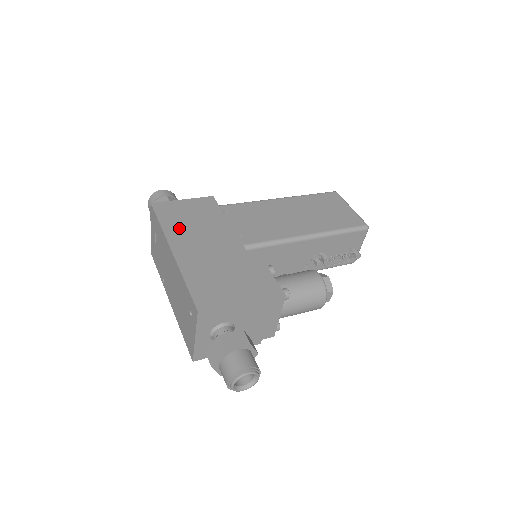
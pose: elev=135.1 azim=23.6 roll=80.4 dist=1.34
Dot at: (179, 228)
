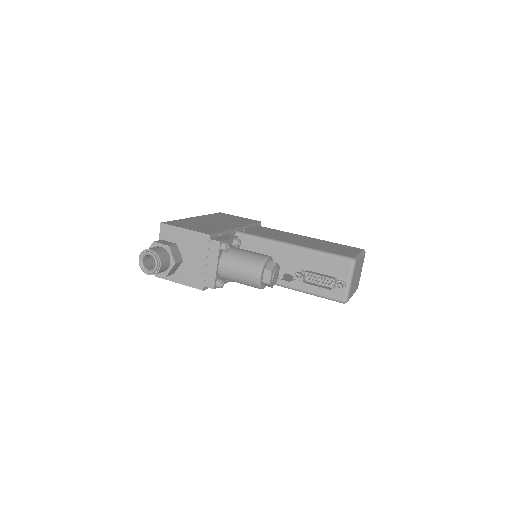
Dot at: (215, 217)
